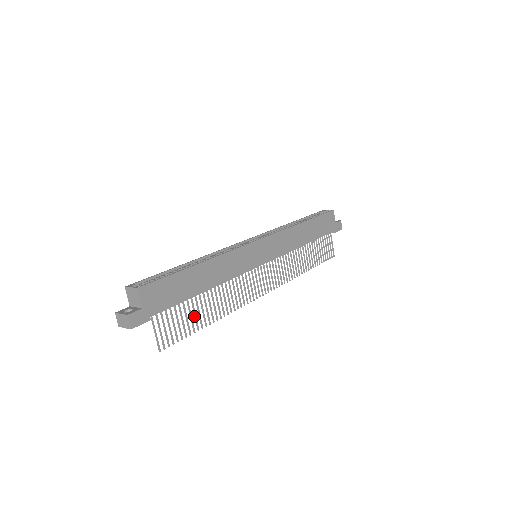
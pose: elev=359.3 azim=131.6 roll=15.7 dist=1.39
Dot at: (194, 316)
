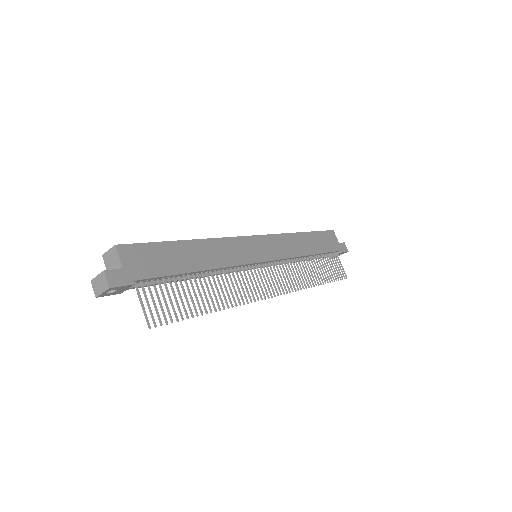
Dot at: (190, 298)
